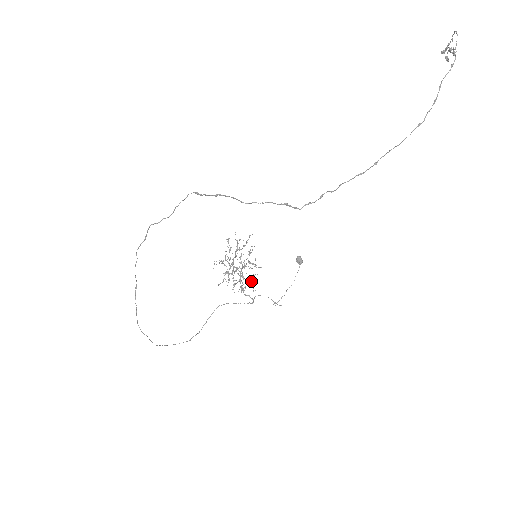
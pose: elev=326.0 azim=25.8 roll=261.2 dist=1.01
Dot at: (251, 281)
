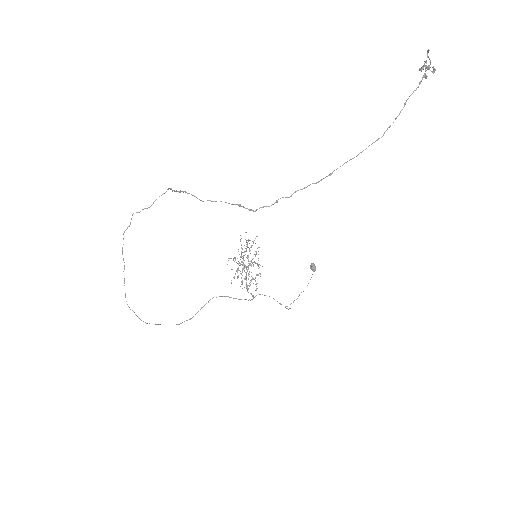
Dot at: occluded
